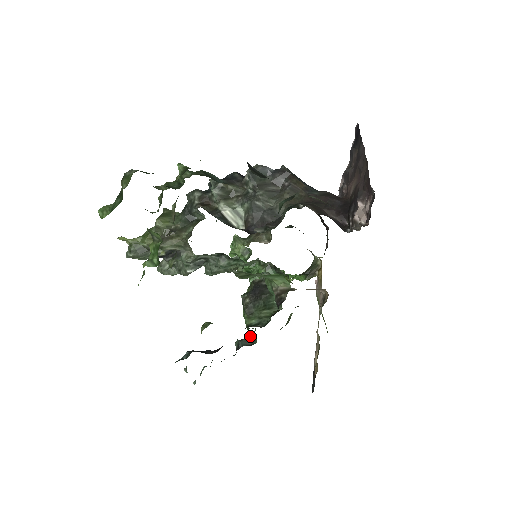
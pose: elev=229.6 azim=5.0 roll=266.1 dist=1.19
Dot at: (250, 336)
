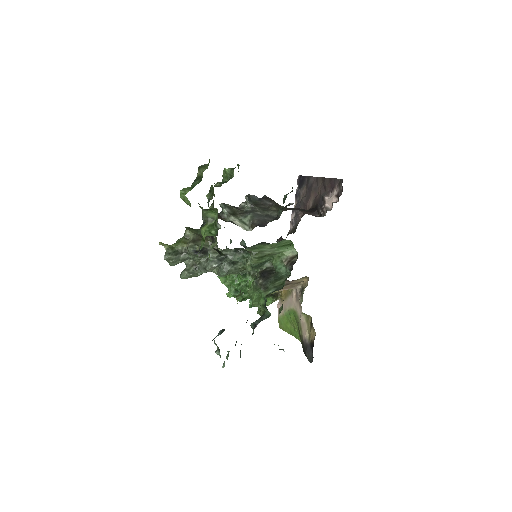
Dot at: (262, 316)
